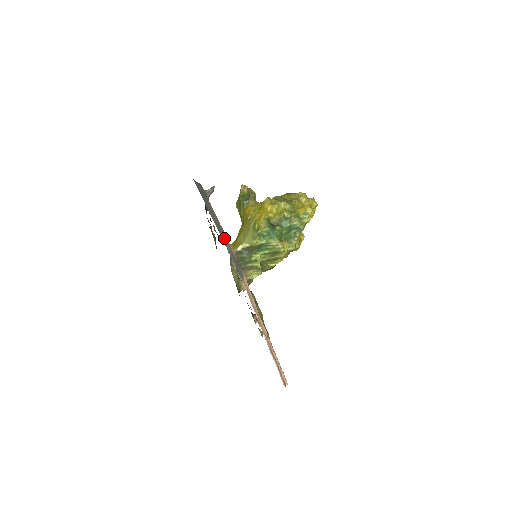
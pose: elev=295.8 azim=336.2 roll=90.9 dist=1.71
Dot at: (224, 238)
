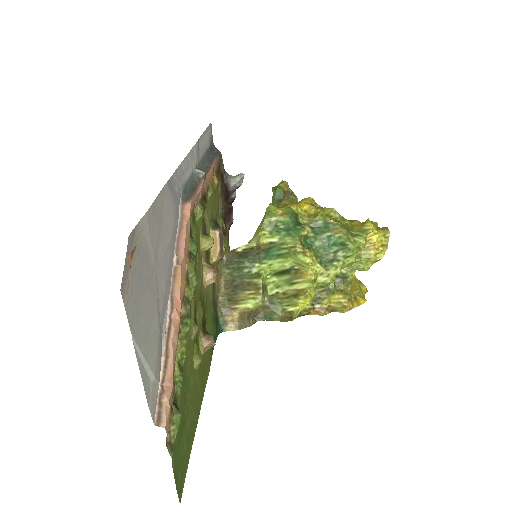
Dot at: (198, 170)
